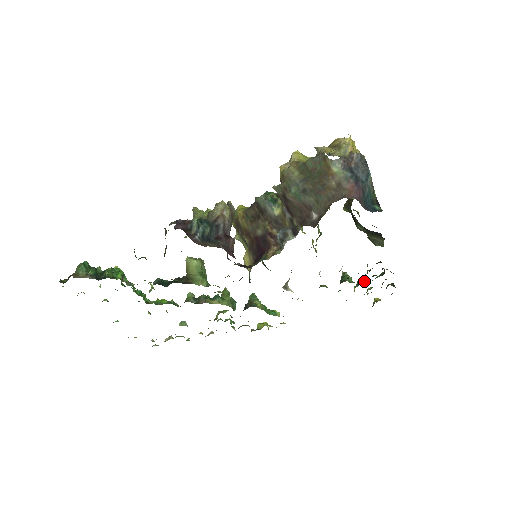
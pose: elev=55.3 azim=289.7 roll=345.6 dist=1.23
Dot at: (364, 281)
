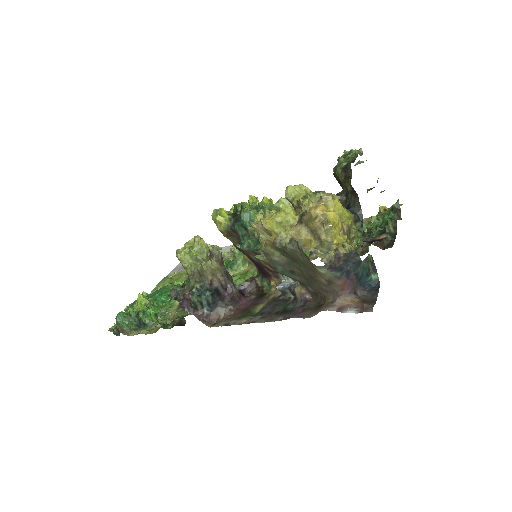
Dot at: (367, 230)
